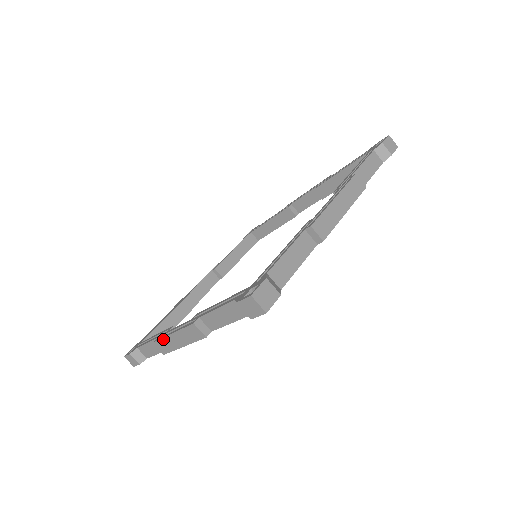
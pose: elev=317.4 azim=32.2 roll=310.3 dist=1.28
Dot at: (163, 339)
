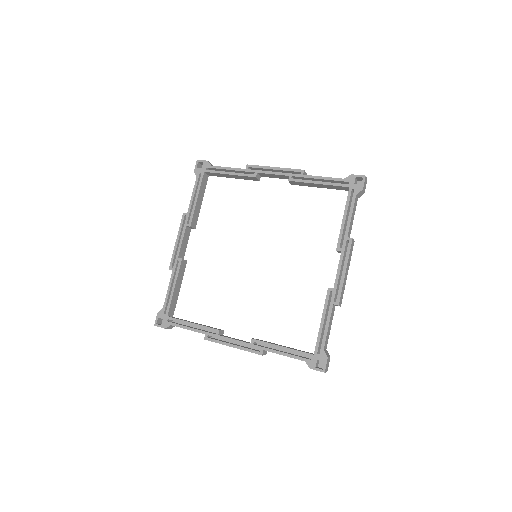
Dot at: occluded
